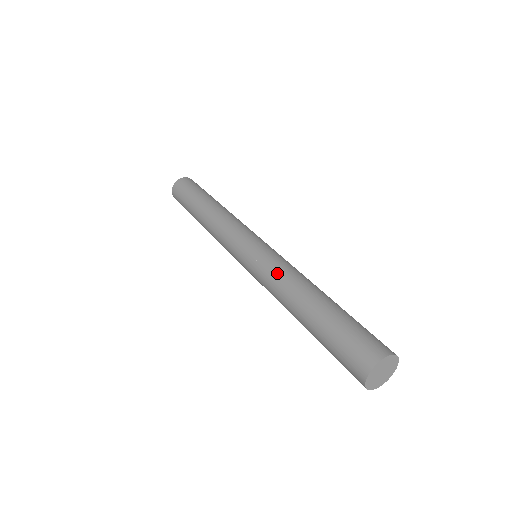
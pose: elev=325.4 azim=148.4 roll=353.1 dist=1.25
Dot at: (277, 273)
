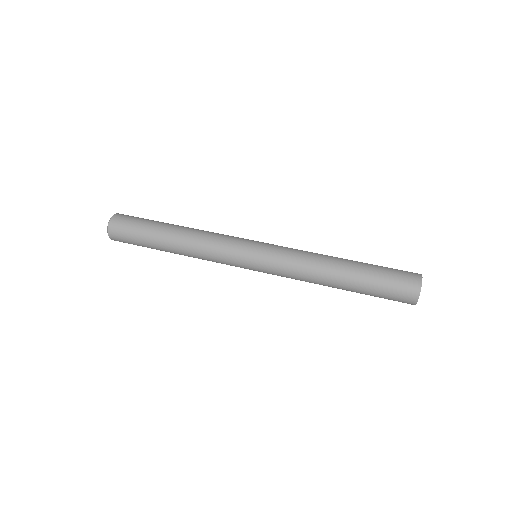
Dot at: (297, 270)
